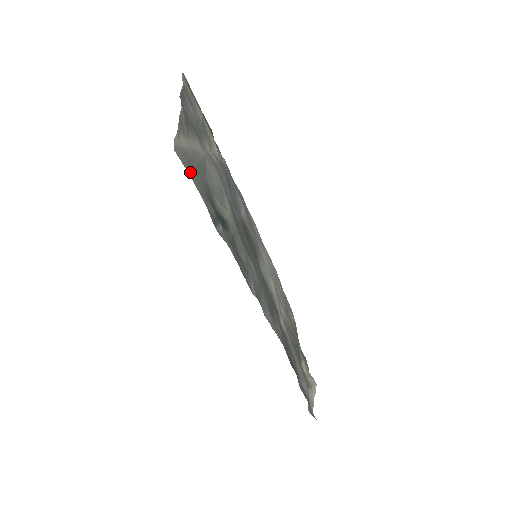
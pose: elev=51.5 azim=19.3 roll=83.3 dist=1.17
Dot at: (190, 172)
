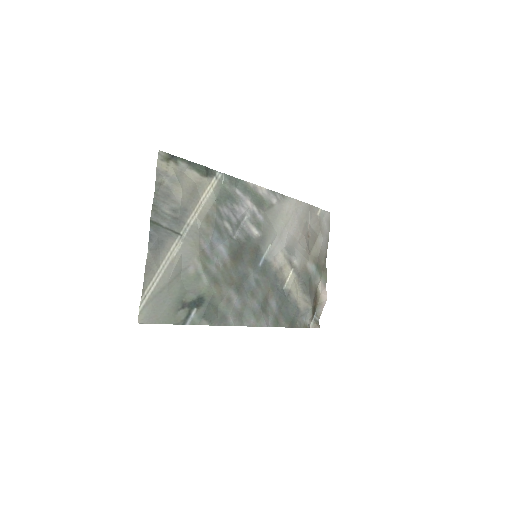
Dot at: (155, 318)
